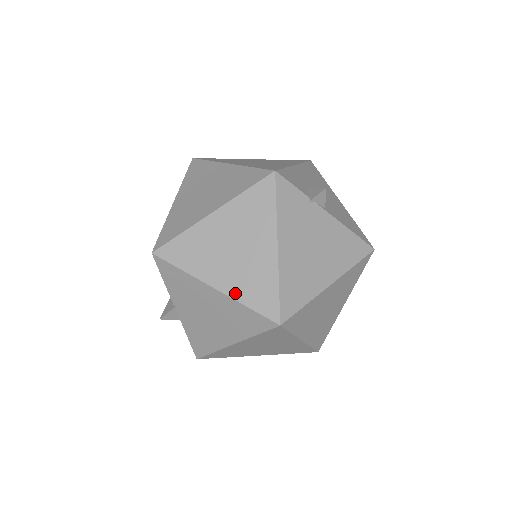
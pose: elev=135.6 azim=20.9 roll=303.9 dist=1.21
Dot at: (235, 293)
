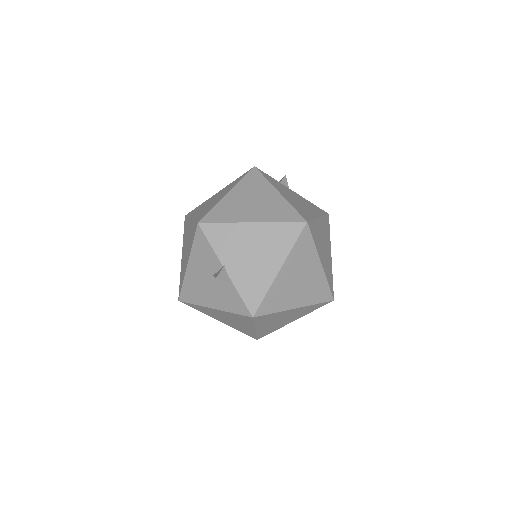
Dot at: (268, 219)
